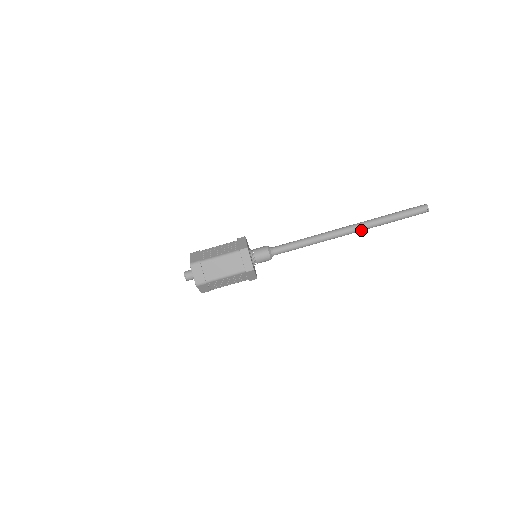
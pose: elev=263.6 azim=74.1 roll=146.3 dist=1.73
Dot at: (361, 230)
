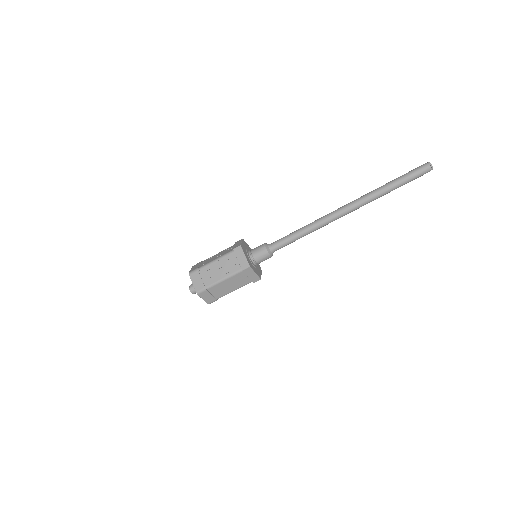
Dot at: occluded
